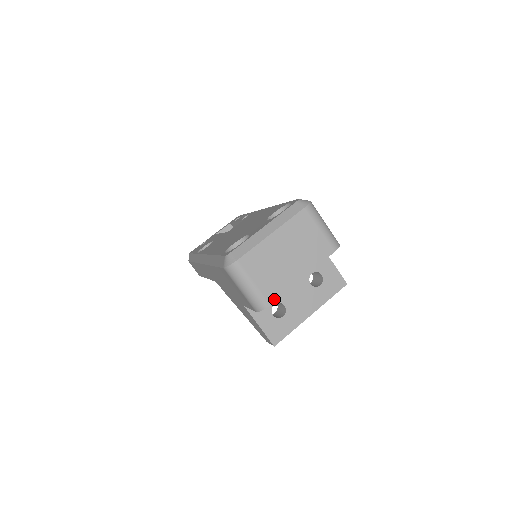
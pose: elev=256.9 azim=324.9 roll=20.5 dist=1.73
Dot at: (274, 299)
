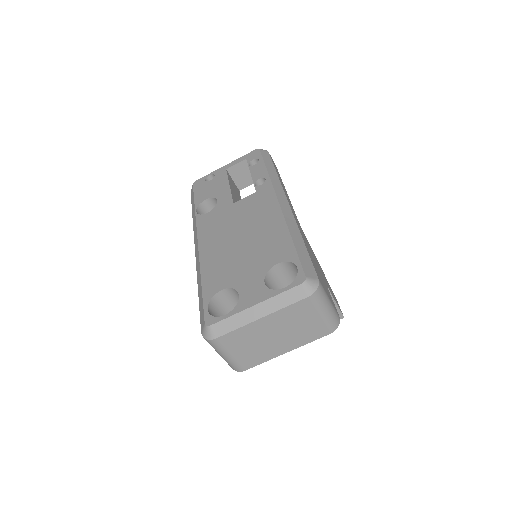
Dot at: (250, 367)
